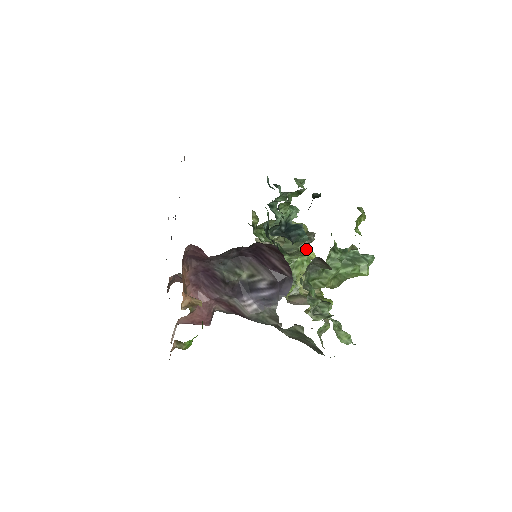
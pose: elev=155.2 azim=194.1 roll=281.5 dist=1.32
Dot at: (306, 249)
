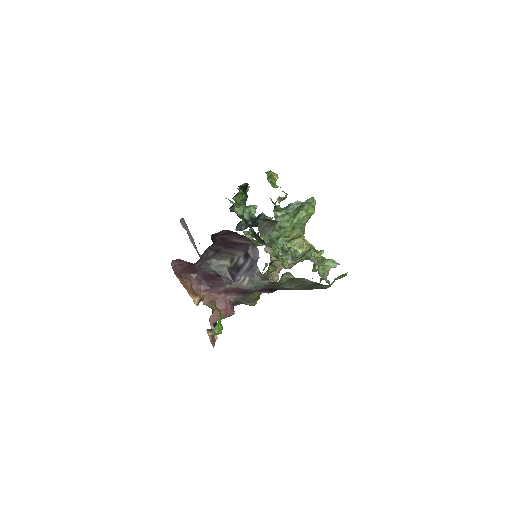
Dot at: occluded
